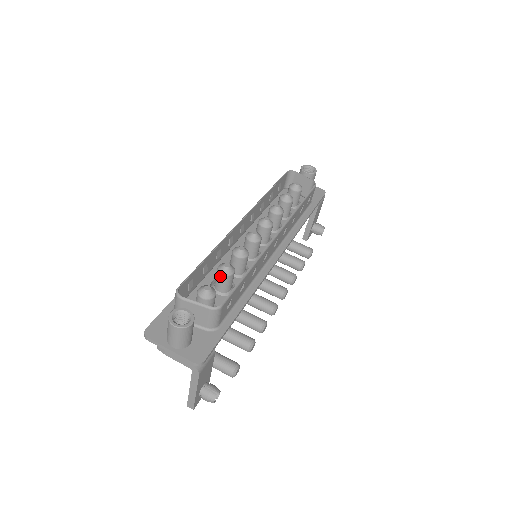
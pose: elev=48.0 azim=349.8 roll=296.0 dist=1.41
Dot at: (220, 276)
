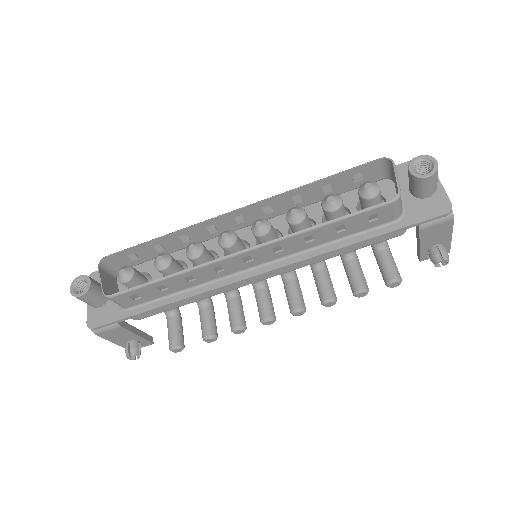
Dot at: occluded
